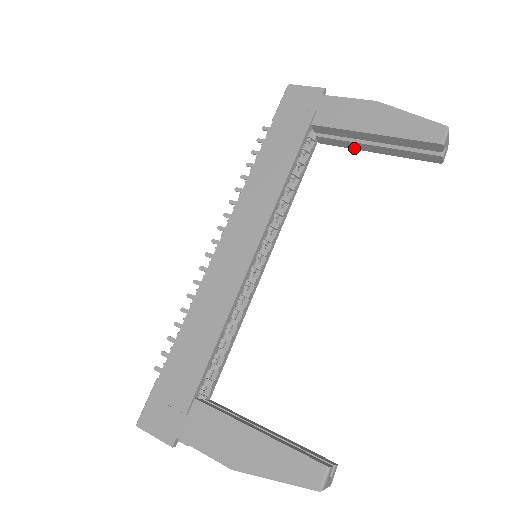
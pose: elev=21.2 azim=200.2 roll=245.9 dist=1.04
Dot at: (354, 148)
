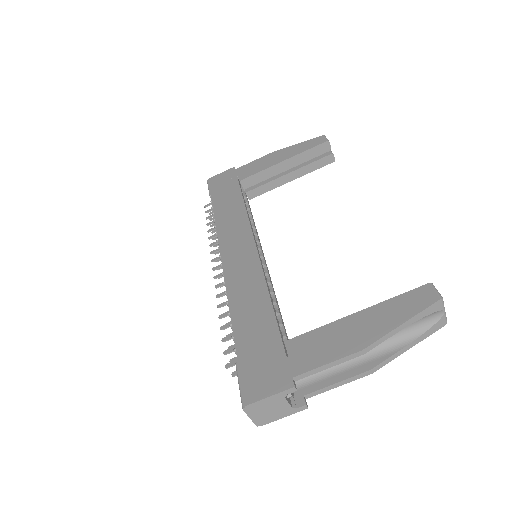
Dot at: (275, 187)
